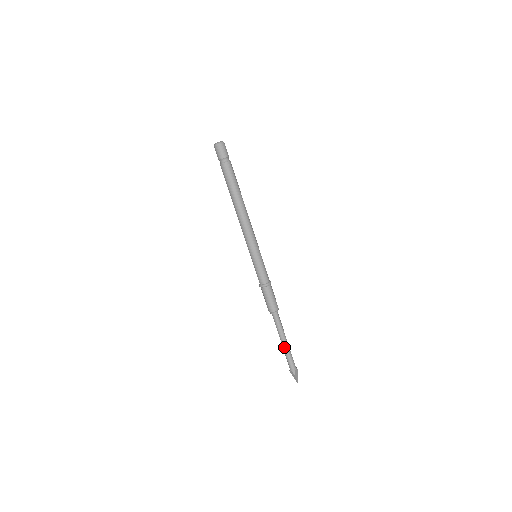
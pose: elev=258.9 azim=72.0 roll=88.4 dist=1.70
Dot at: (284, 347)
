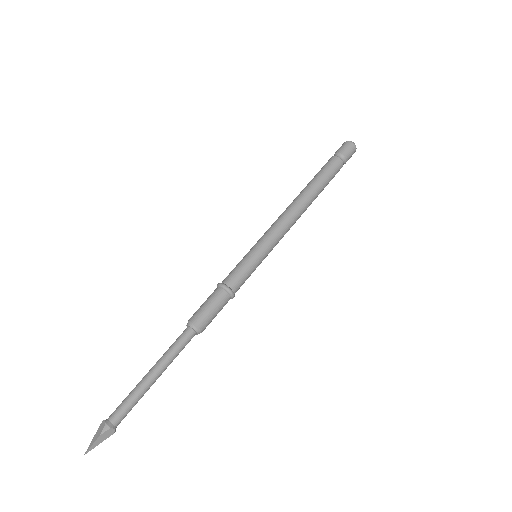
Dot at: (144, 380)
